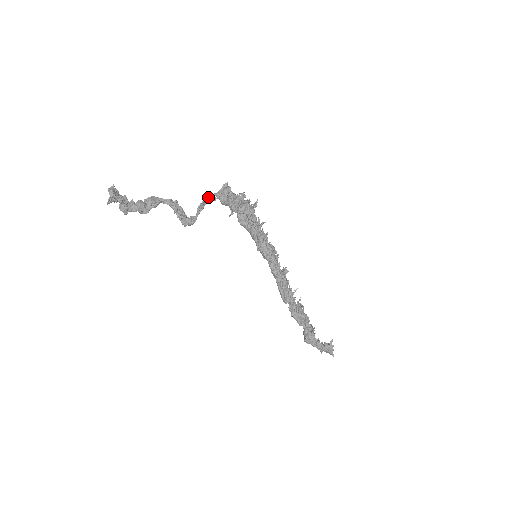
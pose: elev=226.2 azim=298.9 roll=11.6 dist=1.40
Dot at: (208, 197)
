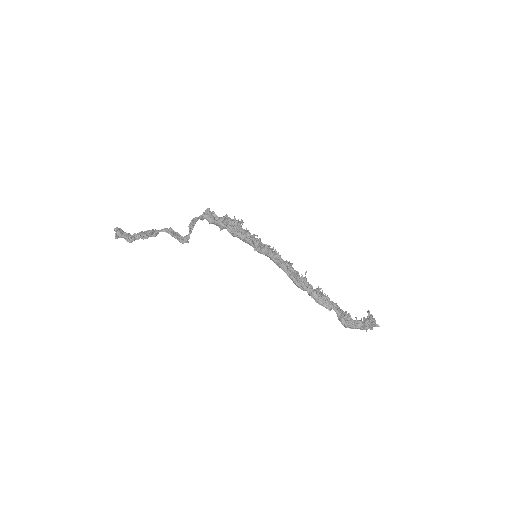
Dot at: (195, 218)
